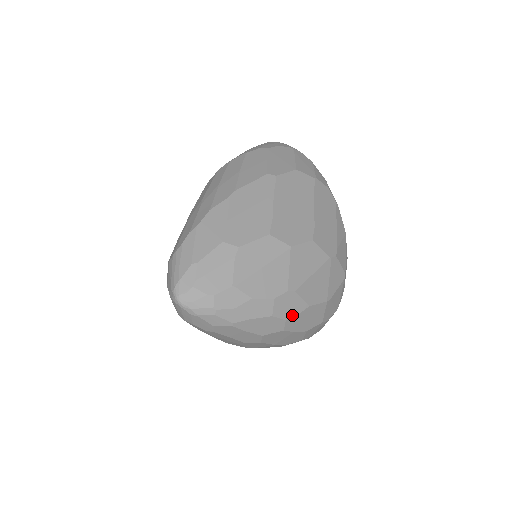
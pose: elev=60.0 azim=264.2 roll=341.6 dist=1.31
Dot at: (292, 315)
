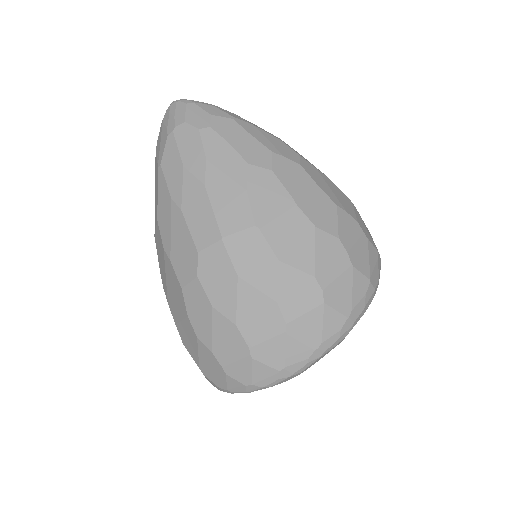
Dot at: (306, 161)
